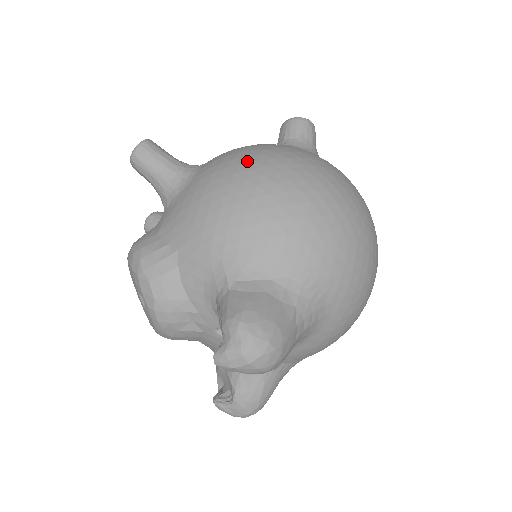
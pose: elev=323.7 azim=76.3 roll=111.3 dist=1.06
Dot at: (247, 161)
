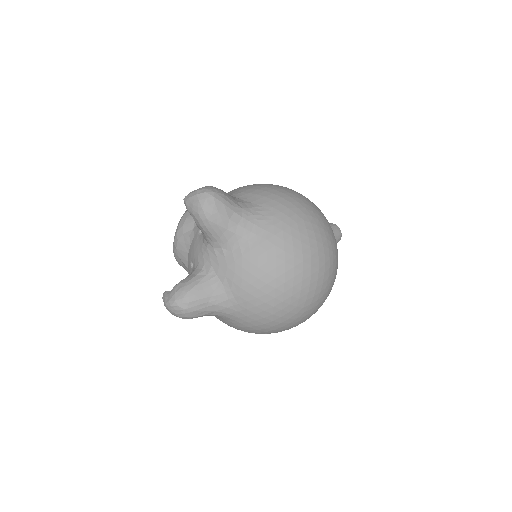
Dot at: occluded
